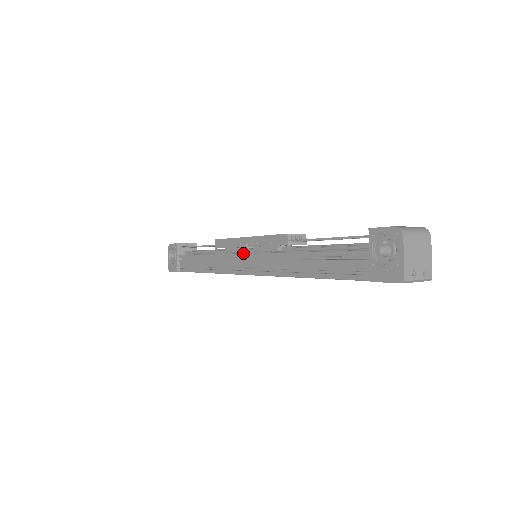
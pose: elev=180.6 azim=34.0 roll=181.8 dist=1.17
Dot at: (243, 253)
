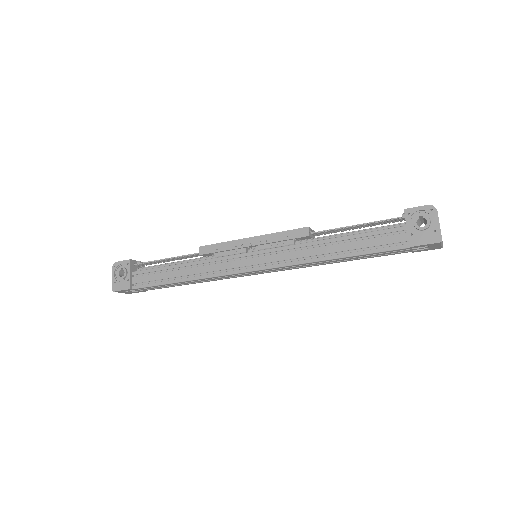
Dot at: (246, 252)
